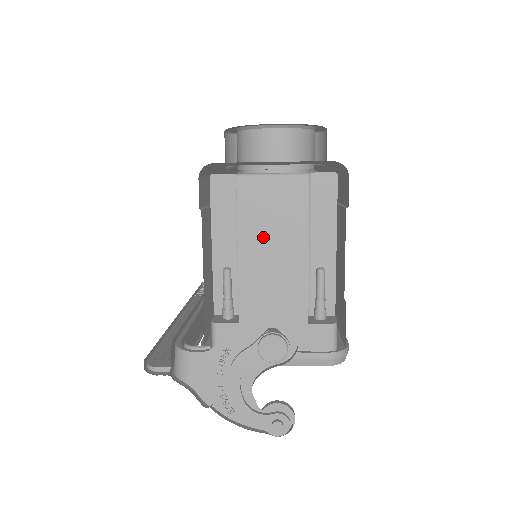
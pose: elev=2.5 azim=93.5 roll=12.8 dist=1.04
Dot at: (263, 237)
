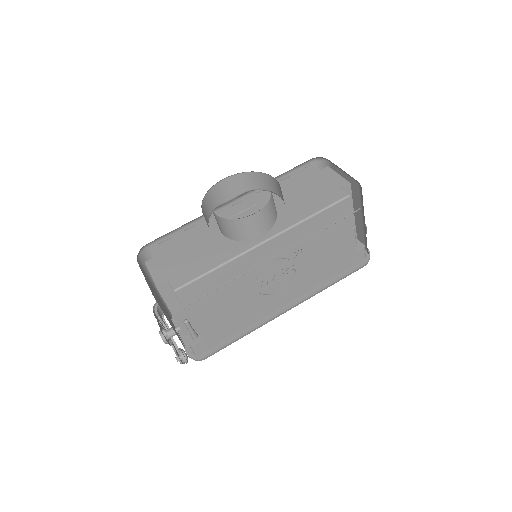
Dot at: occluded
